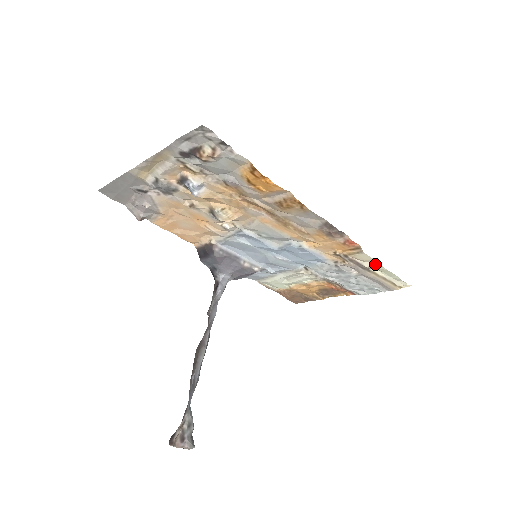
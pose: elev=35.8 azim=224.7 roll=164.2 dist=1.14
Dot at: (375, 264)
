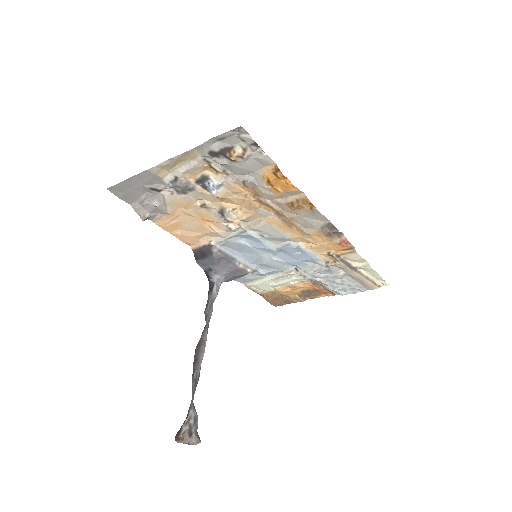
Dot at: (362, 264)
